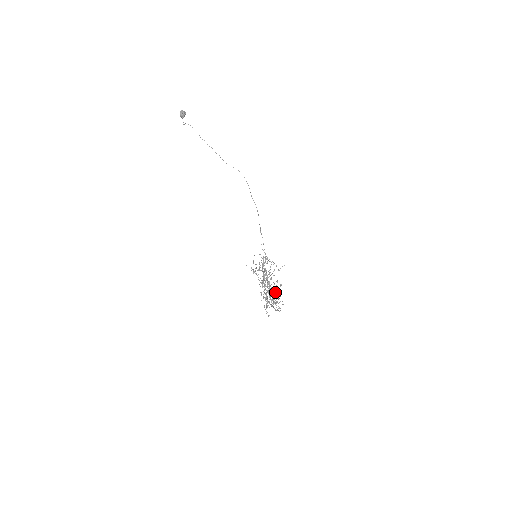
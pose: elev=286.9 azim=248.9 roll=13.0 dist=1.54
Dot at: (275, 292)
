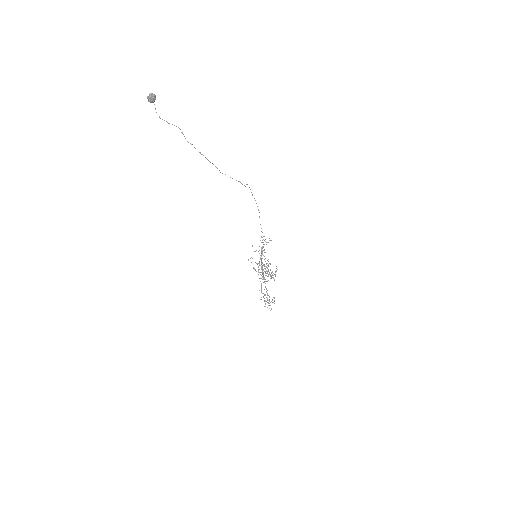
Dot at: occluded
